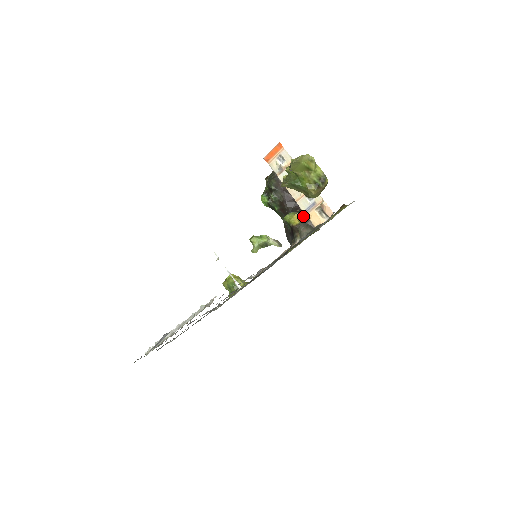
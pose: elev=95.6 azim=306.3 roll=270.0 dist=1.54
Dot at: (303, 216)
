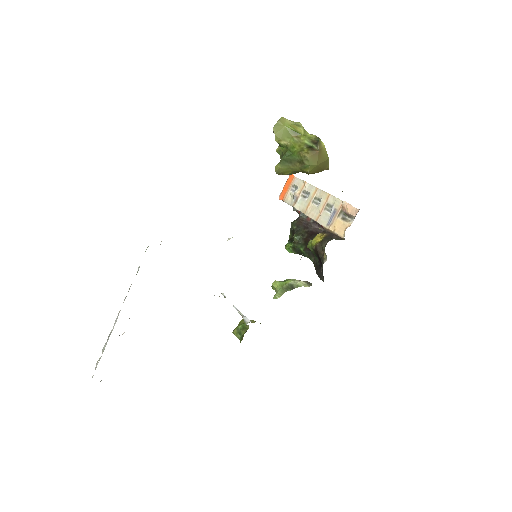
Dot at: (326, 232)
